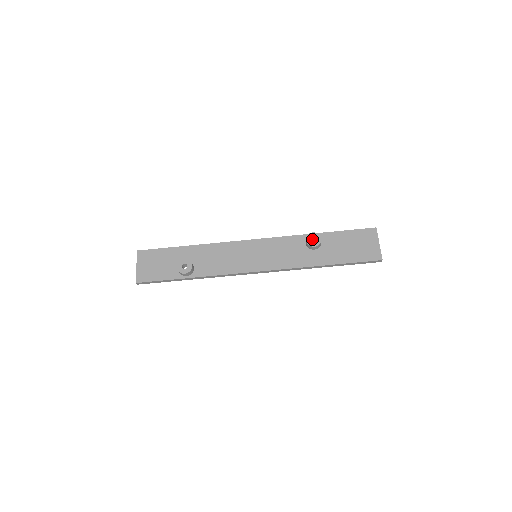
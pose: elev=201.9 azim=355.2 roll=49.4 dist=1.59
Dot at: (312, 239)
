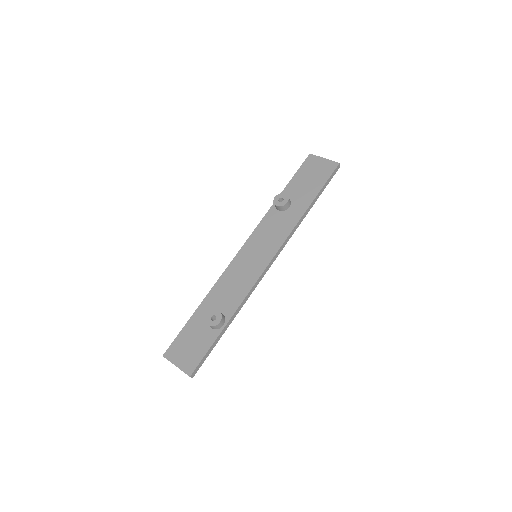
Dot at: occluded
